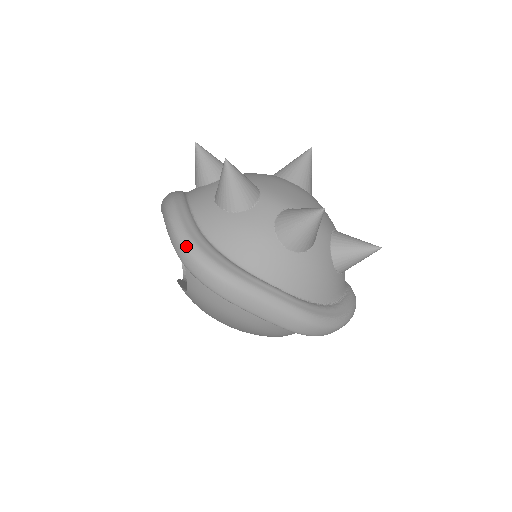
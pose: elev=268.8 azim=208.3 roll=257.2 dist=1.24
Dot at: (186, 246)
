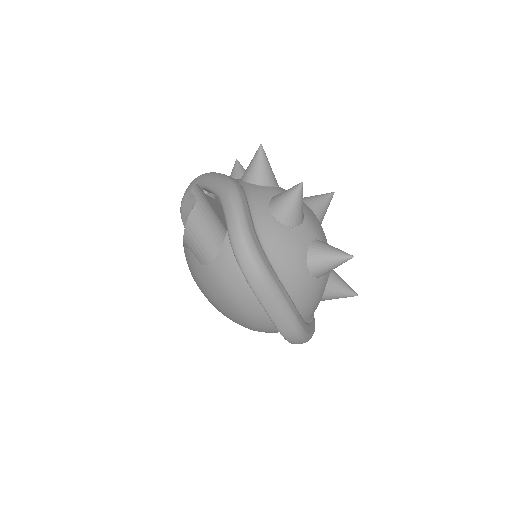
Dot at: (245, 237)
